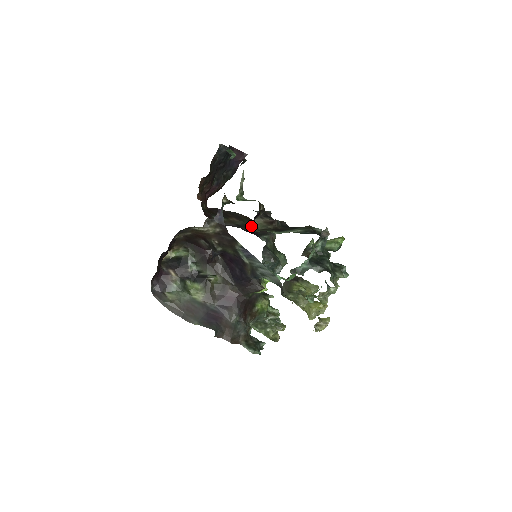
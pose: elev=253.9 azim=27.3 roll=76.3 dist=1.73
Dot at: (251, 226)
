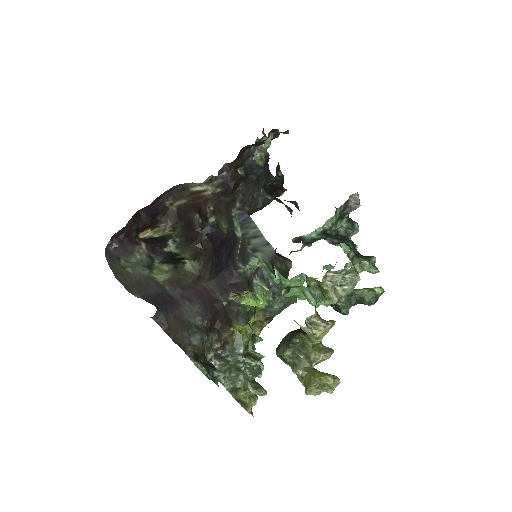
Dot at: occluded
